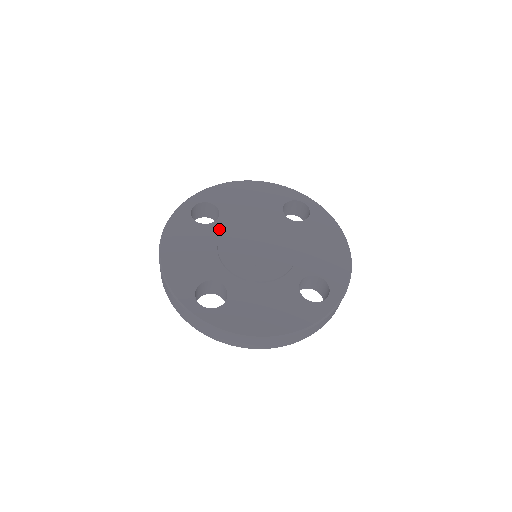
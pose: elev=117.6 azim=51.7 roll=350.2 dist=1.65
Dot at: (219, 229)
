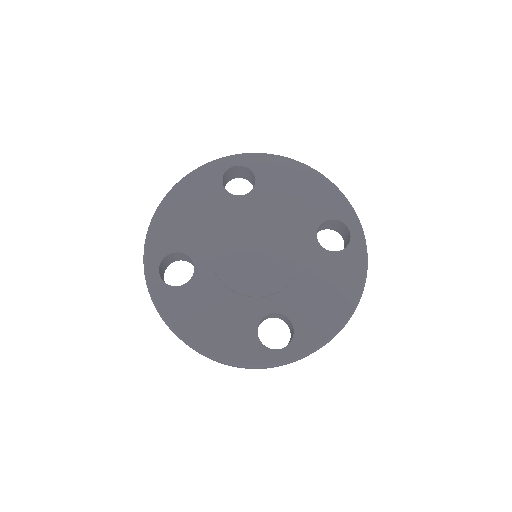
Dot at: (238, 207)
